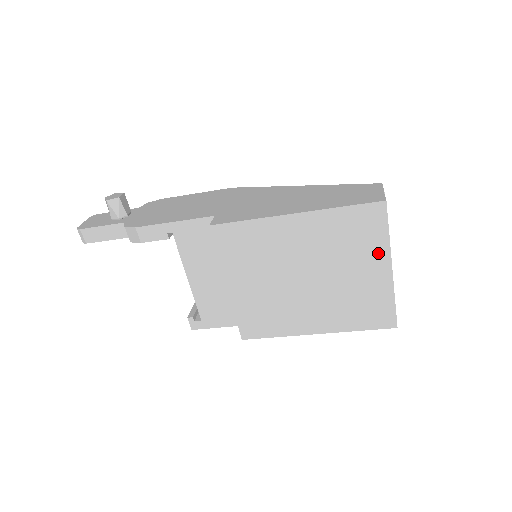
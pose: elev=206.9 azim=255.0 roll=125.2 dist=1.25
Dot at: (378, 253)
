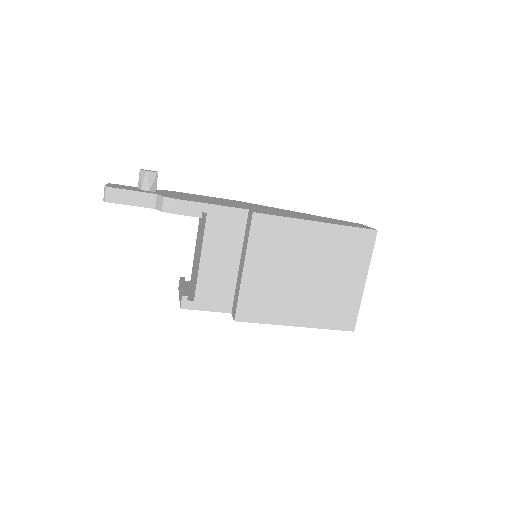
Dot at: (361, 268)
